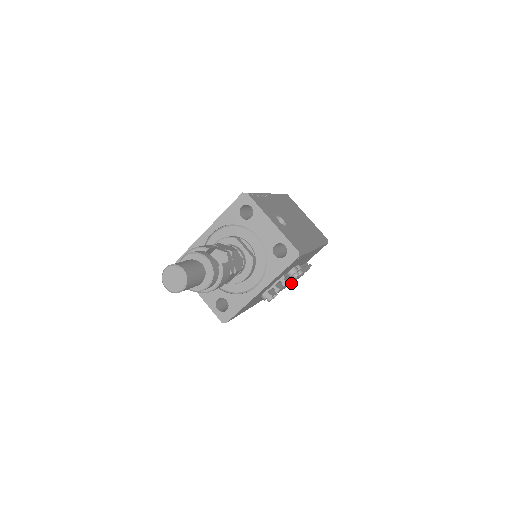
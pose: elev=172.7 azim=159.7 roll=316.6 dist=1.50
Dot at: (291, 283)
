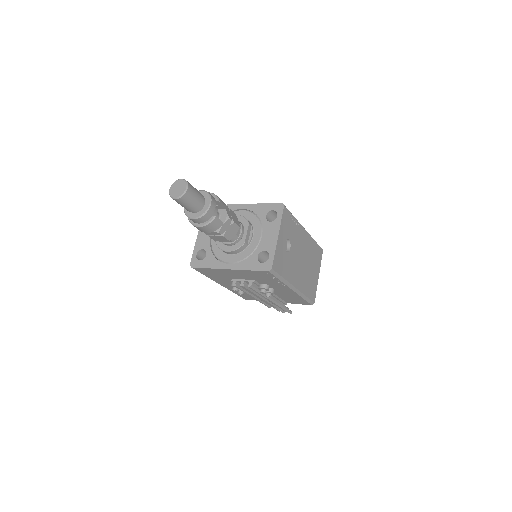
Dot at: (262, 302)
